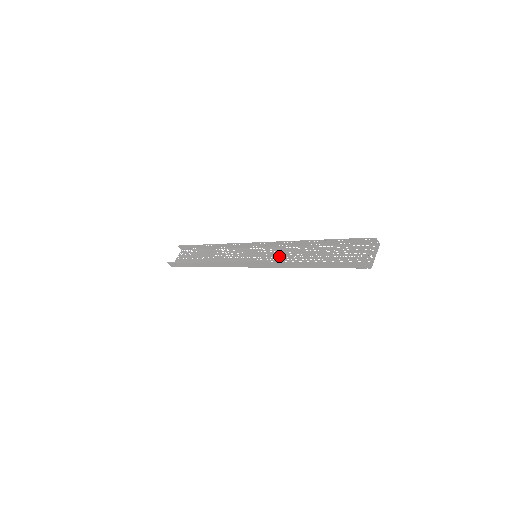
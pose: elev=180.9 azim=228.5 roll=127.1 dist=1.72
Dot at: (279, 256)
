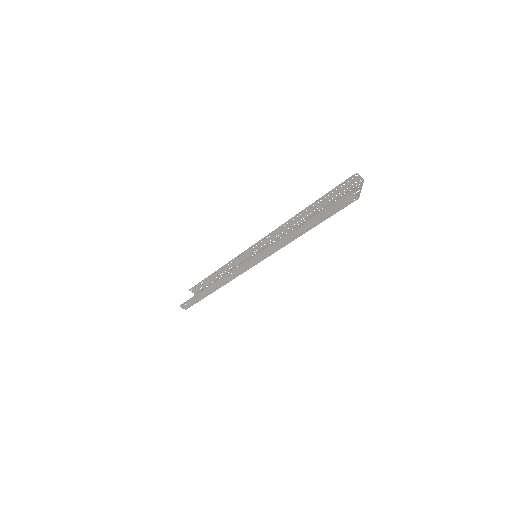
Dot at: occluded
